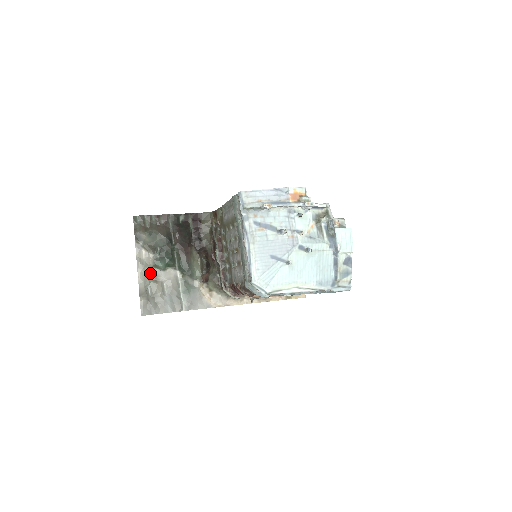
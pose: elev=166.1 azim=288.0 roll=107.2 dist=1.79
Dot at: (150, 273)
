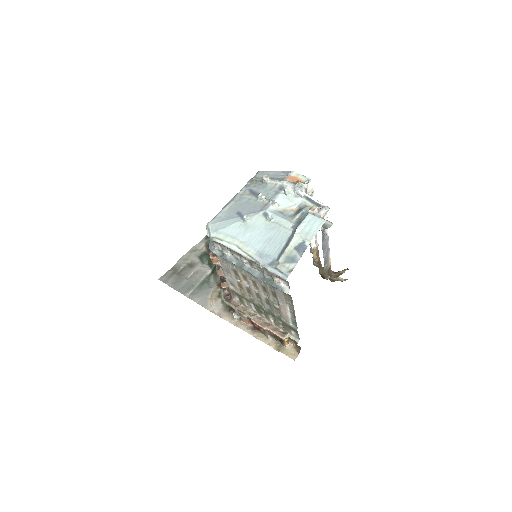
Dot at: (193, 259)
